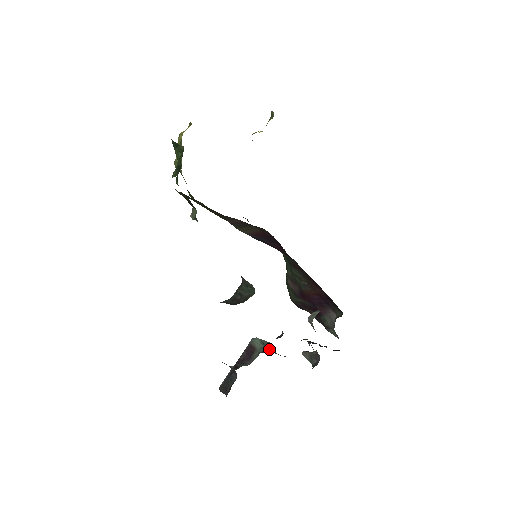
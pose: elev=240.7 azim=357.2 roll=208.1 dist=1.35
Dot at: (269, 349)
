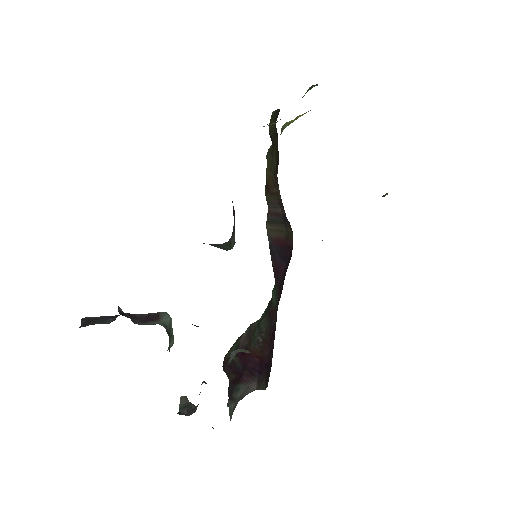
Dot at: (169, 333)
